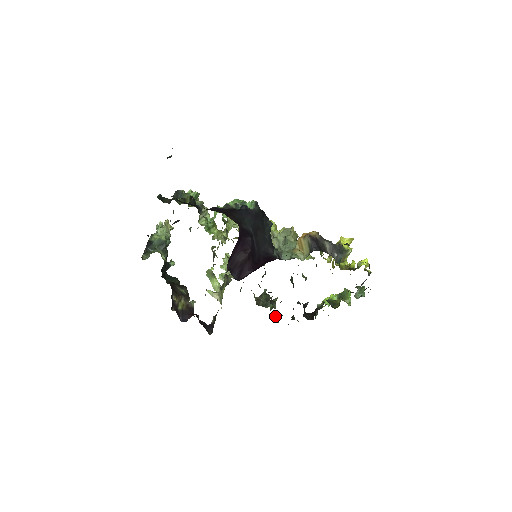
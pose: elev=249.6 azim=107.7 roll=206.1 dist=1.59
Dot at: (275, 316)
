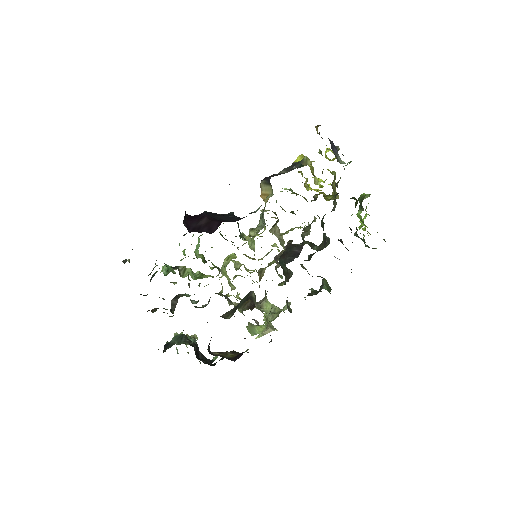
Dot at: occluded
